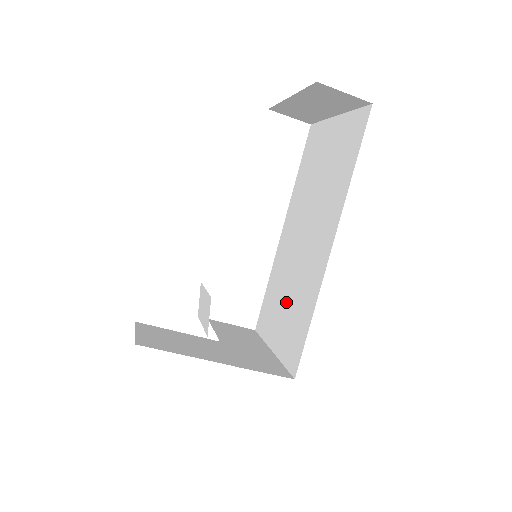
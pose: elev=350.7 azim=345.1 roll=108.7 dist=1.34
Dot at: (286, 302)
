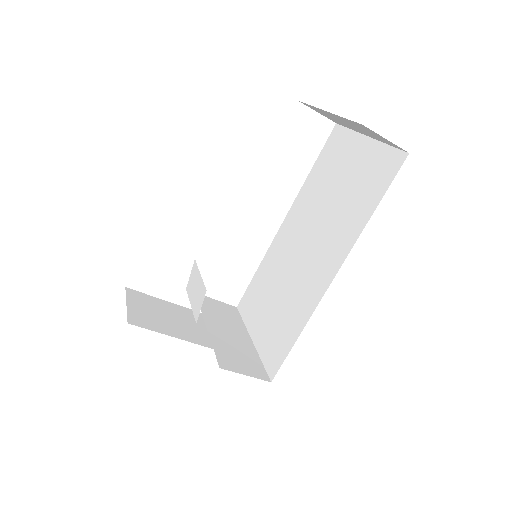
Dot at: (275, 302)
